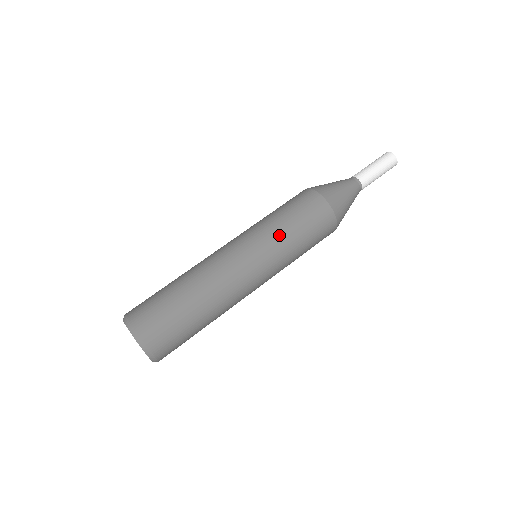
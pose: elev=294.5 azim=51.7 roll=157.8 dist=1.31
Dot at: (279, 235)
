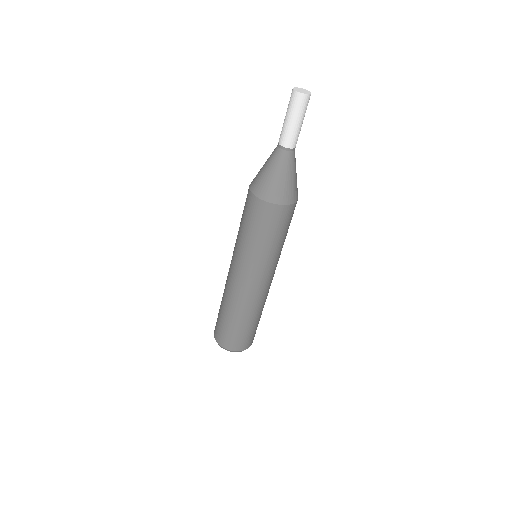
Dot at: (267, 253)
